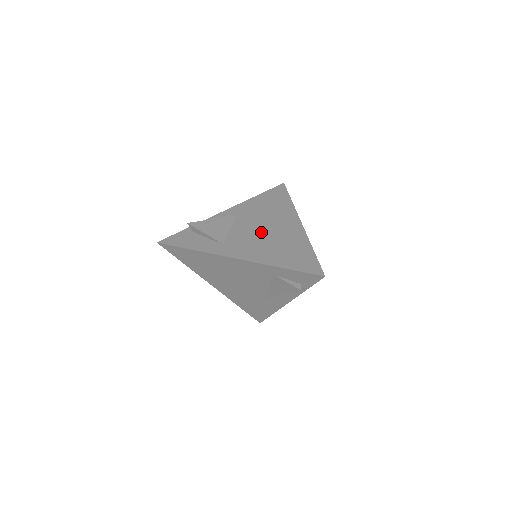
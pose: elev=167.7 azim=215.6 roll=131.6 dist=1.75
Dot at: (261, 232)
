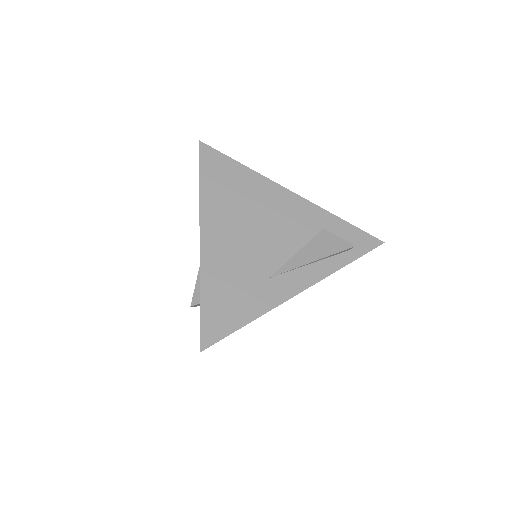
Dot at: occluded
